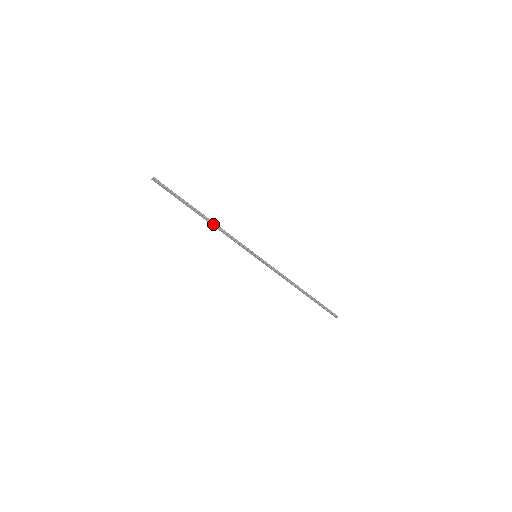
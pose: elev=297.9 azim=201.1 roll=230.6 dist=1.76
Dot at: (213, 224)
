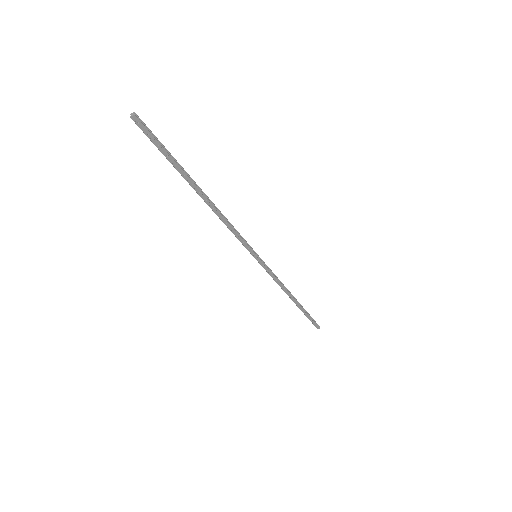
Dot at: (214, 206)
